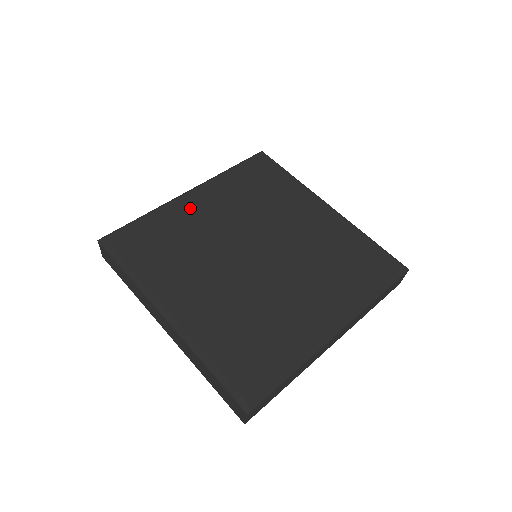
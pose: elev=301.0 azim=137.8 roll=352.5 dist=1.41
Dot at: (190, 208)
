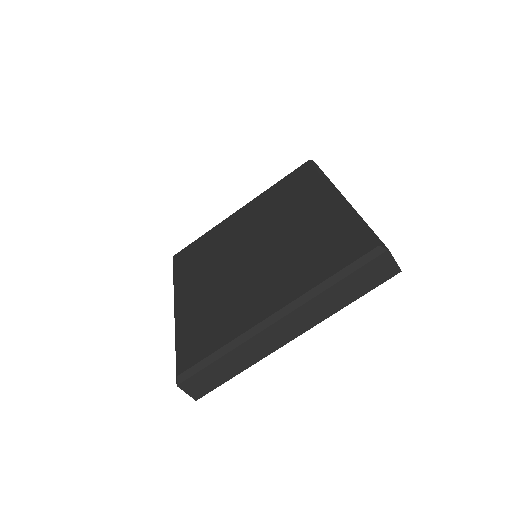
Dot at: (230, 224)
